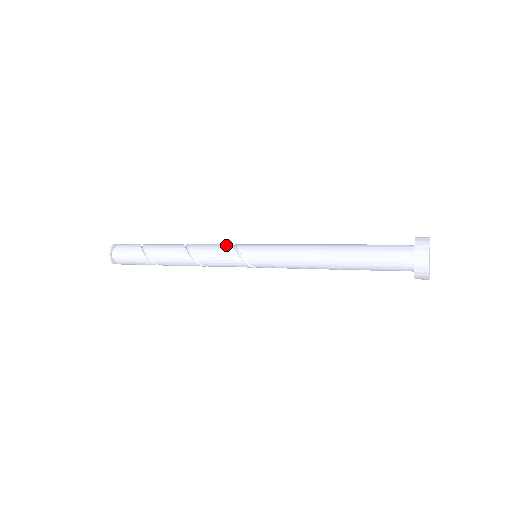
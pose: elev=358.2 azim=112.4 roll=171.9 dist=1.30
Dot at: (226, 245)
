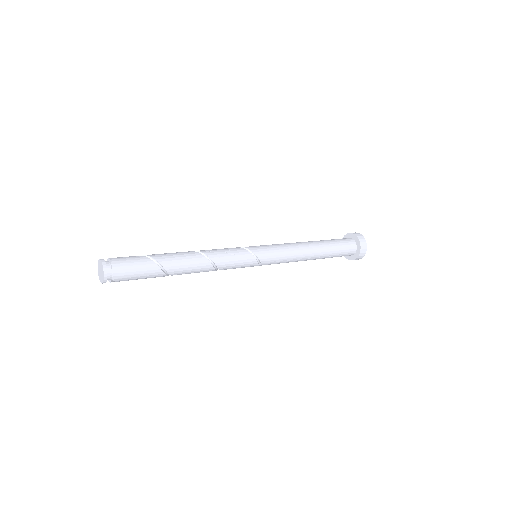
Dot at: occluded
